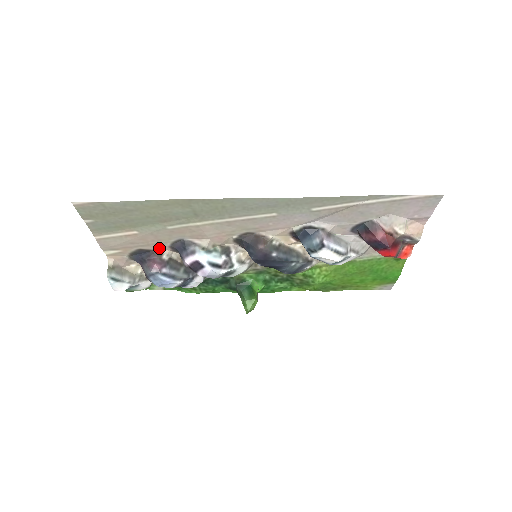
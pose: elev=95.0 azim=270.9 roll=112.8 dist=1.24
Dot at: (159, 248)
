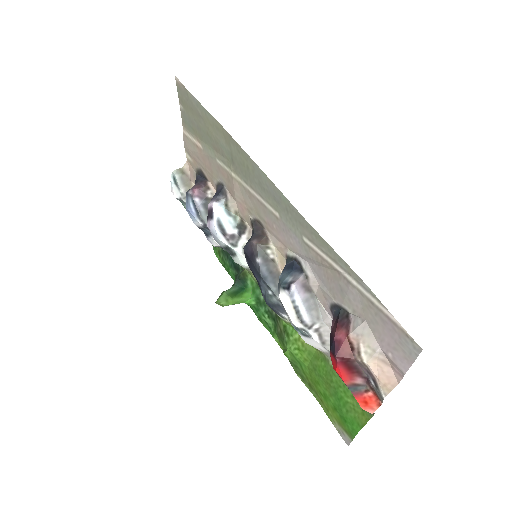
Dot at: (211, 181)
